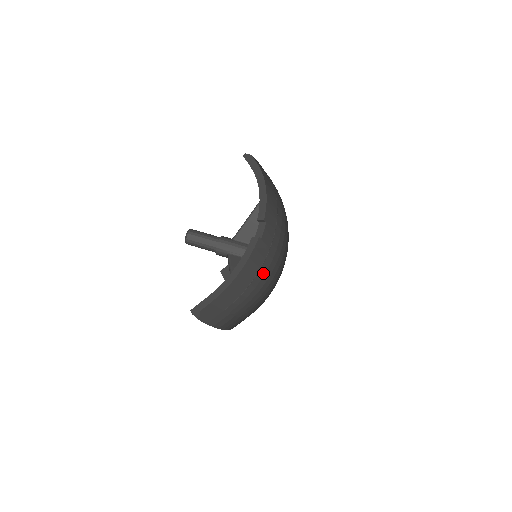
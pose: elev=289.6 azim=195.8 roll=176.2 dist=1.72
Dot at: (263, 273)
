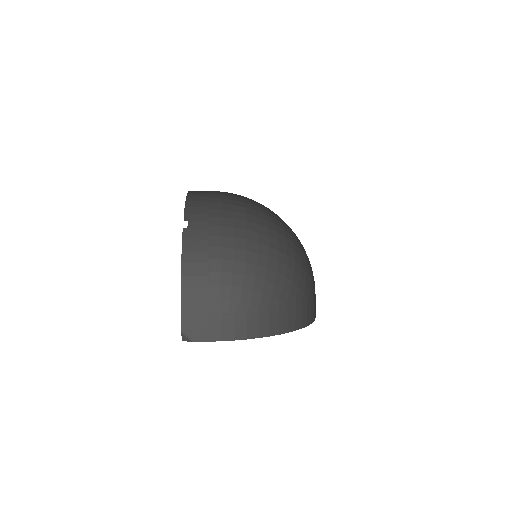
Dot at: (218, 253)
